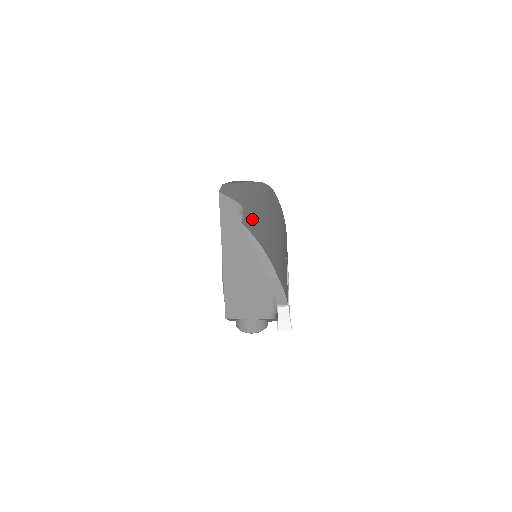
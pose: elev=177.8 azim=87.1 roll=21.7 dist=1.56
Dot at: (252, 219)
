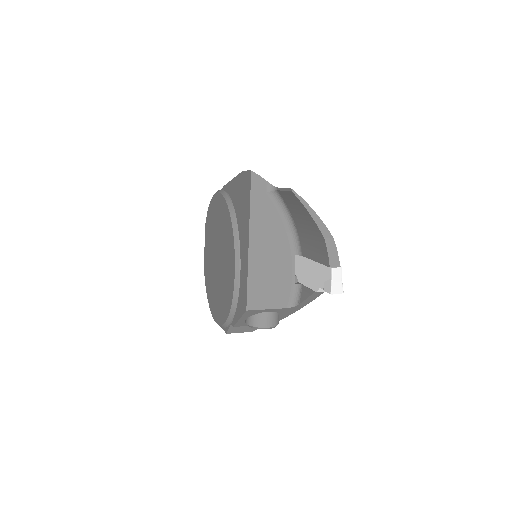
Dot at: occluded
